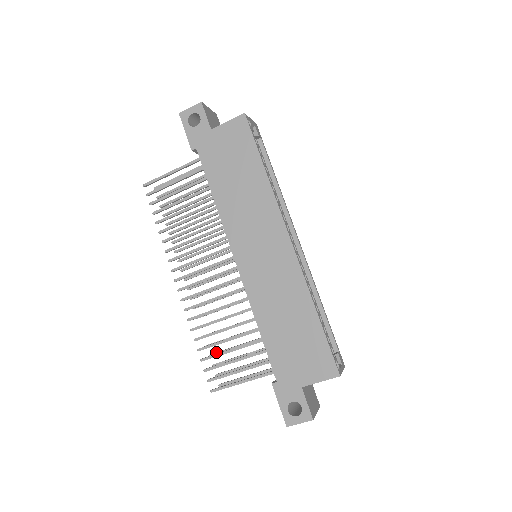
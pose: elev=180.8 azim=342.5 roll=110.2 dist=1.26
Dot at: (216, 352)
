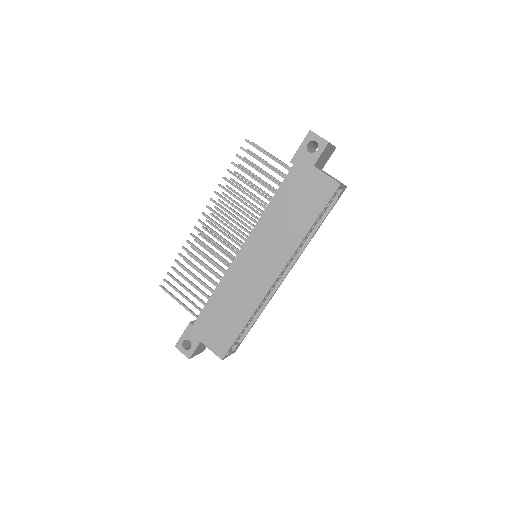
Dot at: occluded
